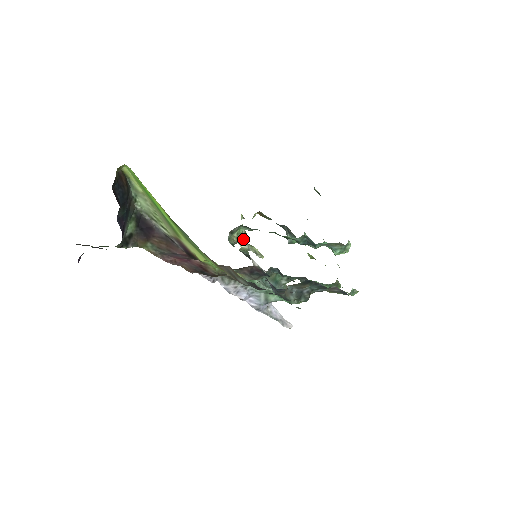
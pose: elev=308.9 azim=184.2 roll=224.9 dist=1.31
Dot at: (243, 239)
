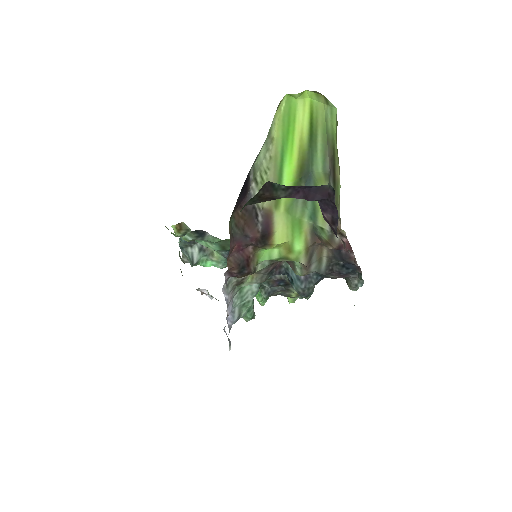
Dot at: (179, 252)
